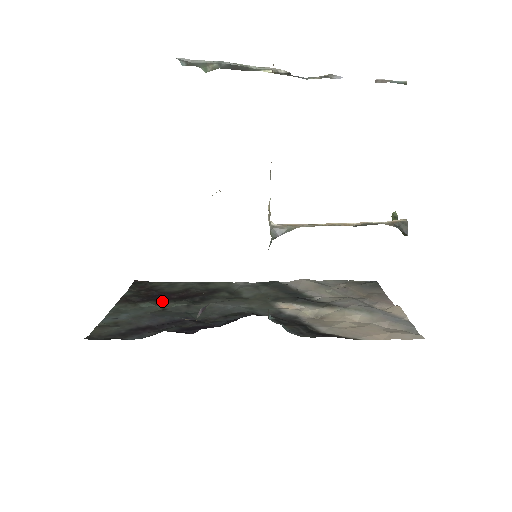
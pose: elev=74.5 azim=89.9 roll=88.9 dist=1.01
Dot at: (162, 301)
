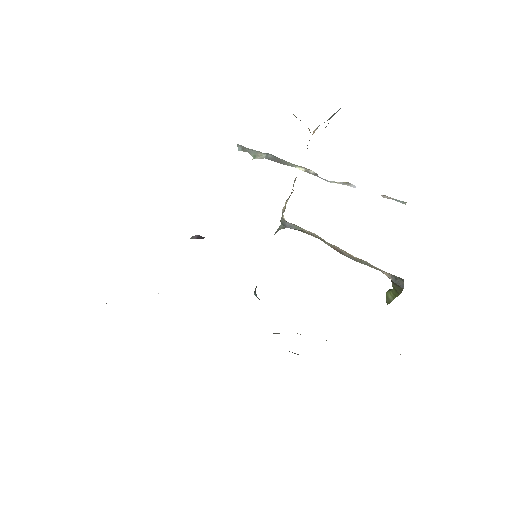
Dot at: occluded
